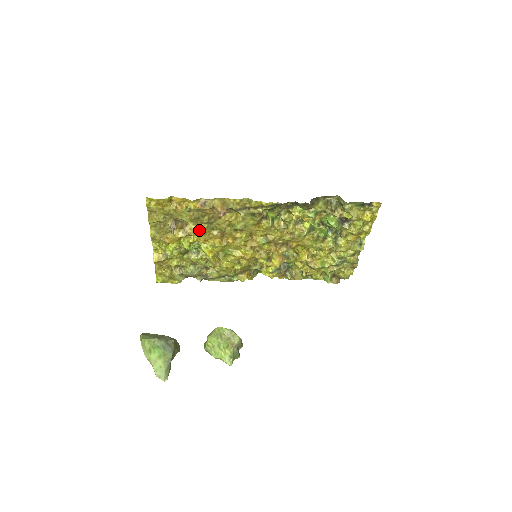
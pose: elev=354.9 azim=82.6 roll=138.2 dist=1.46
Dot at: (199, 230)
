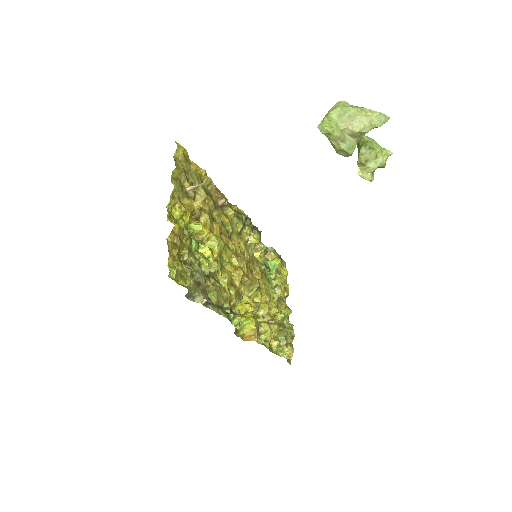
Dot at: (207, 211)
